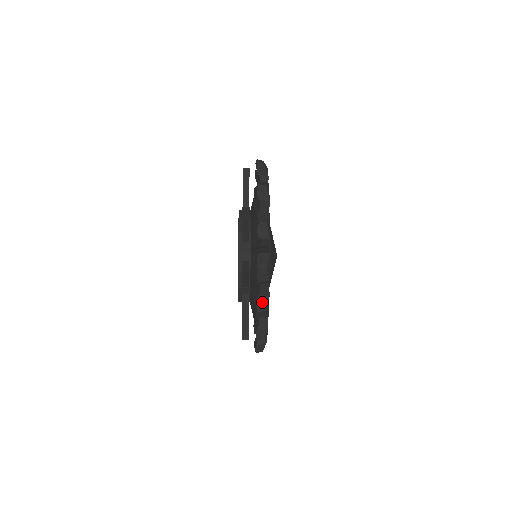
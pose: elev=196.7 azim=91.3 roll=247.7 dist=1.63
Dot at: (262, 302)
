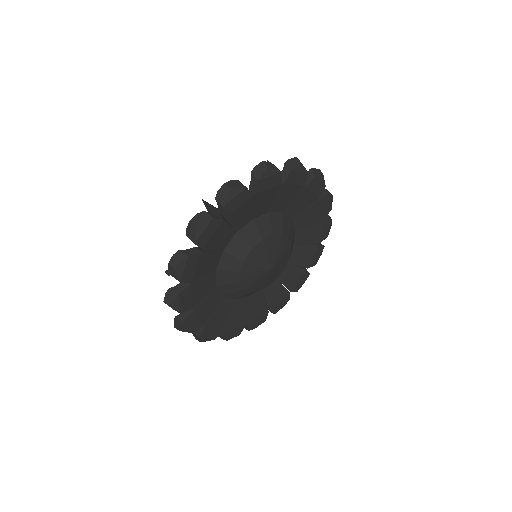
Dot at: occluded
